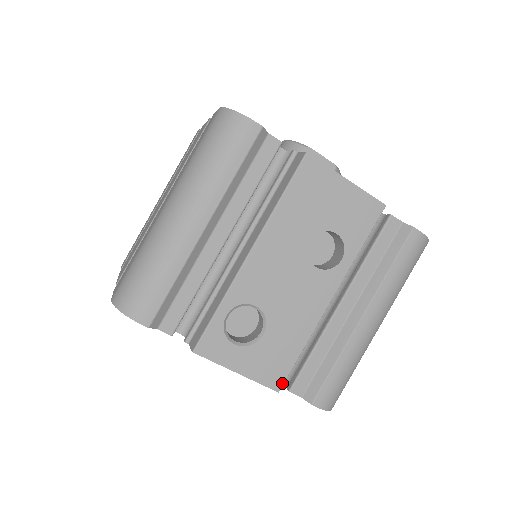
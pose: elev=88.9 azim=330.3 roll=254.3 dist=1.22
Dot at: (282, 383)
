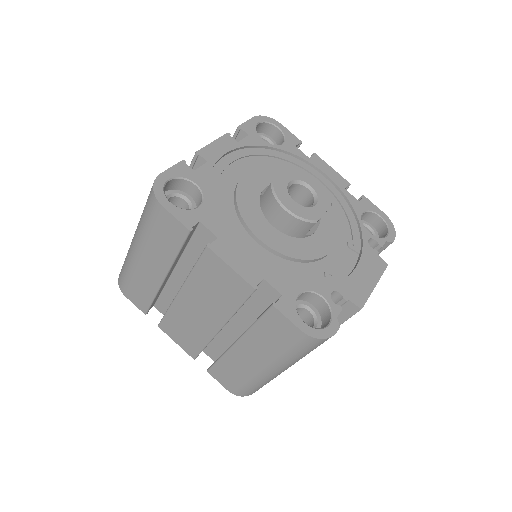
Dot at: occluded
